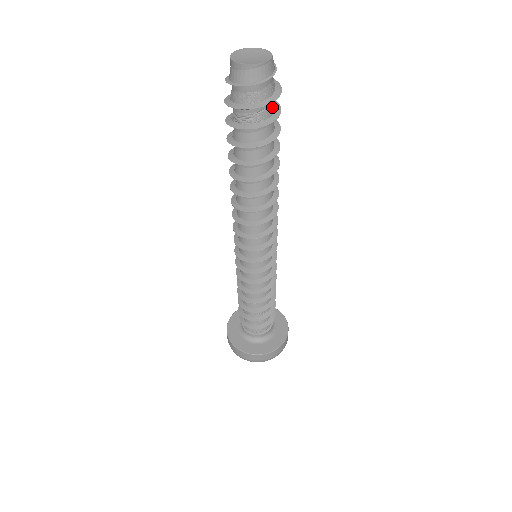
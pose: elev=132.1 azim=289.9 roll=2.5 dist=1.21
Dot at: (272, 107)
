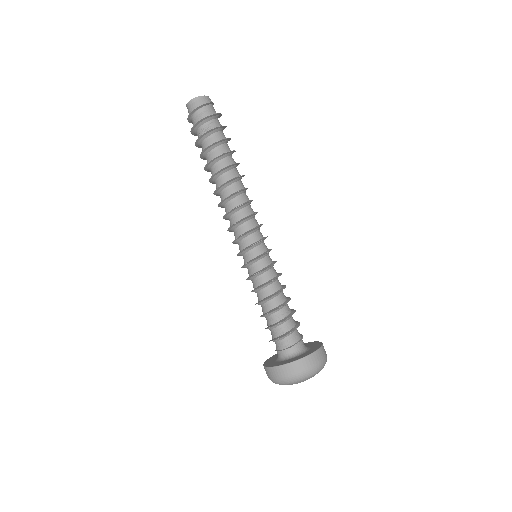
Dot at: (219, 123)
